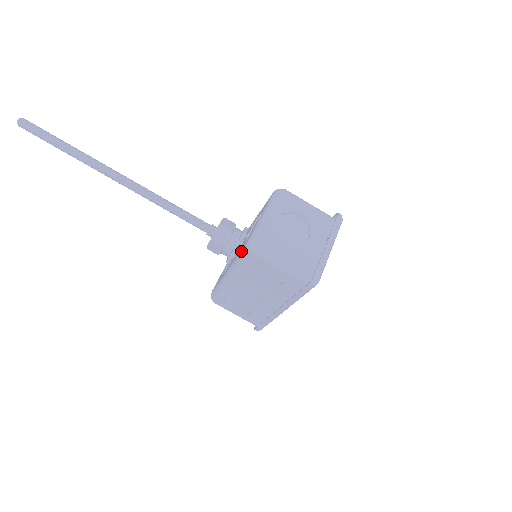
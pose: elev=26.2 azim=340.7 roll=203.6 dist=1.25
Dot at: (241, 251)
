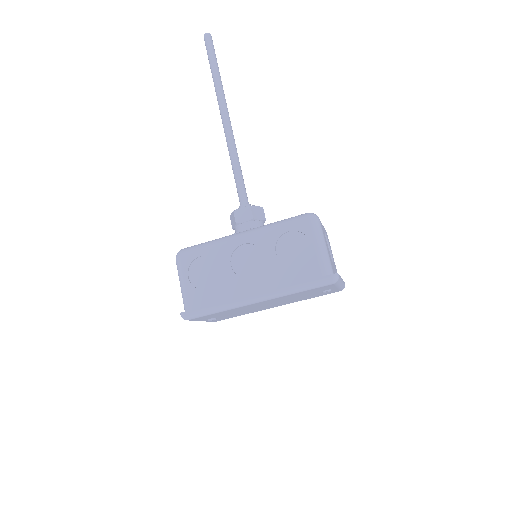
Dot at: (291, 217)
